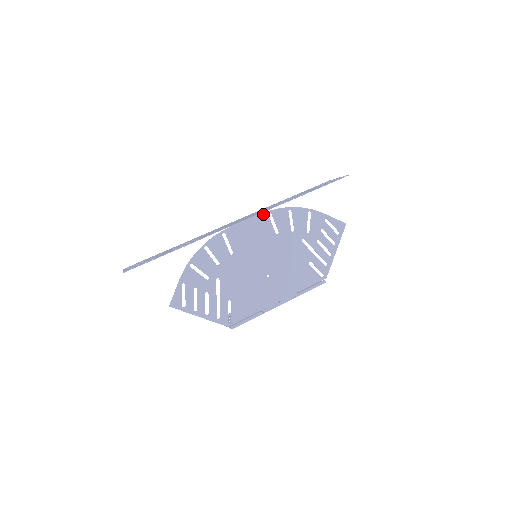
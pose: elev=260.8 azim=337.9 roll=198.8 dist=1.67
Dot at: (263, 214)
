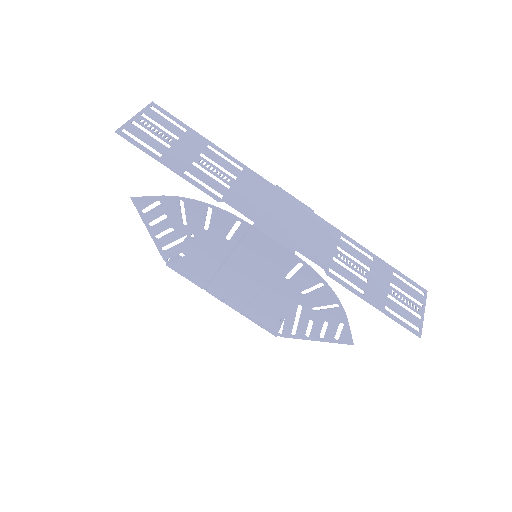
Dot at: (295, 256)
